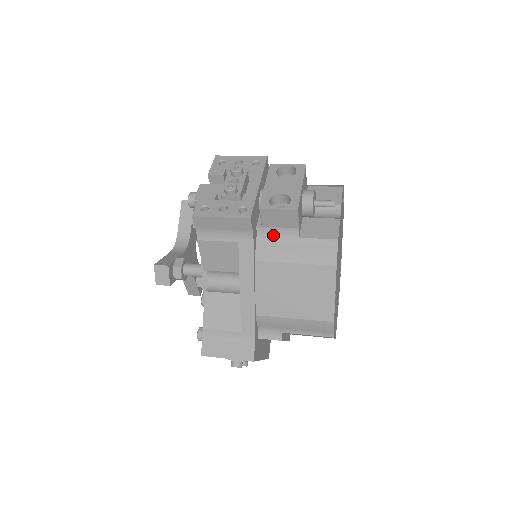
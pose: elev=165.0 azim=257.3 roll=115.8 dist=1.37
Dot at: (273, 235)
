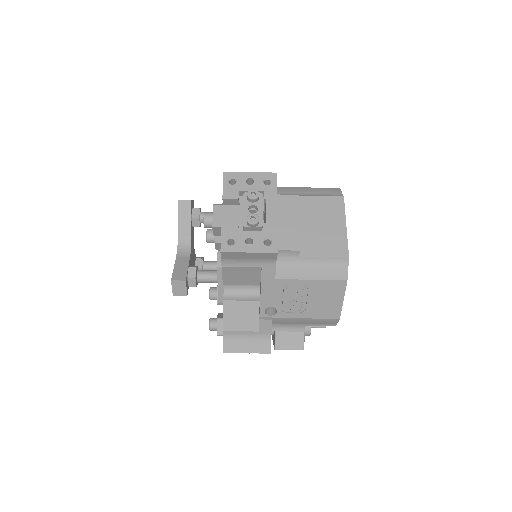
Dot at: occluded
